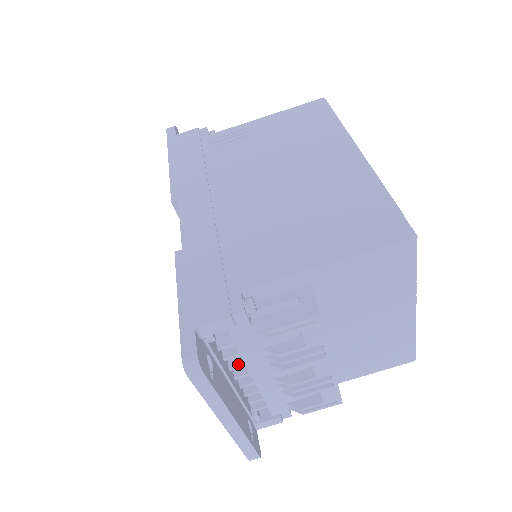
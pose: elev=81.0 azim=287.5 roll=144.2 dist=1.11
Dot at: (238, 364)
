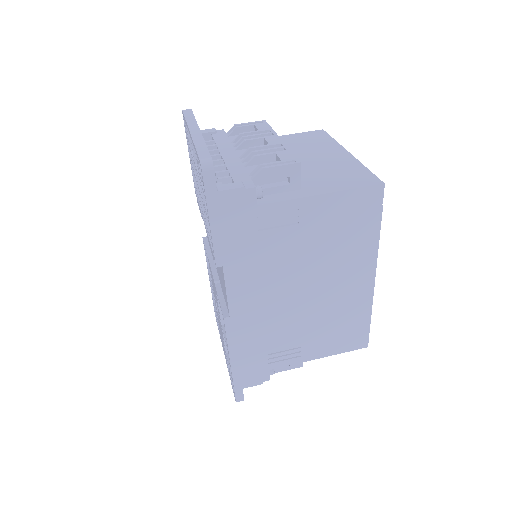
Dot at: (214, 150)
